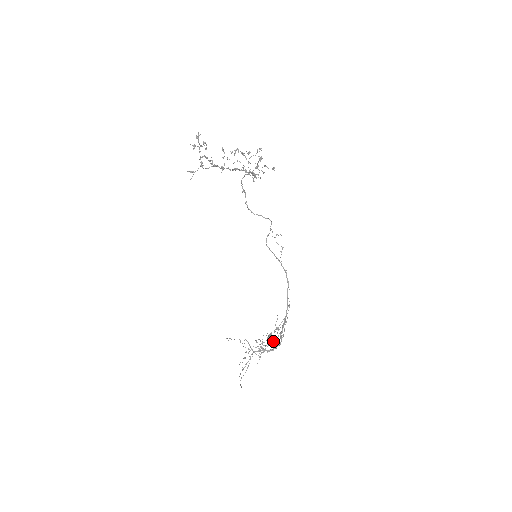
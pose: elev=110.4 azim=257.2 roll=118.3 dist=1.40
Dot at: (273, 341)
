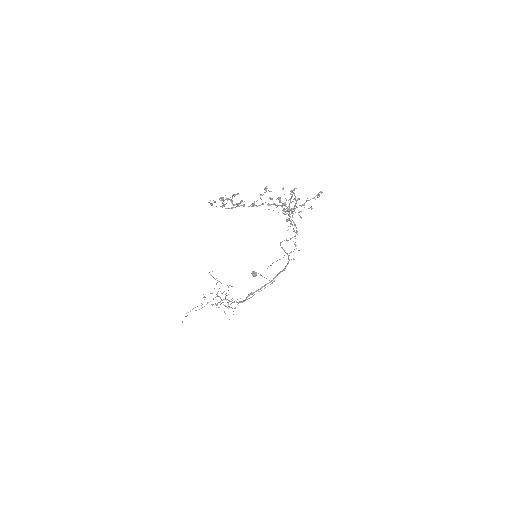
Dot at: occluded
